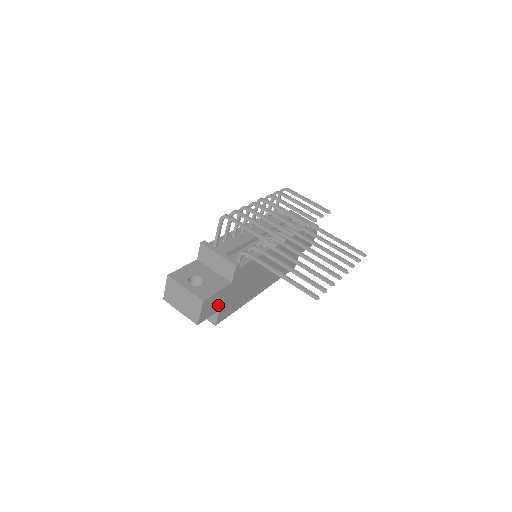
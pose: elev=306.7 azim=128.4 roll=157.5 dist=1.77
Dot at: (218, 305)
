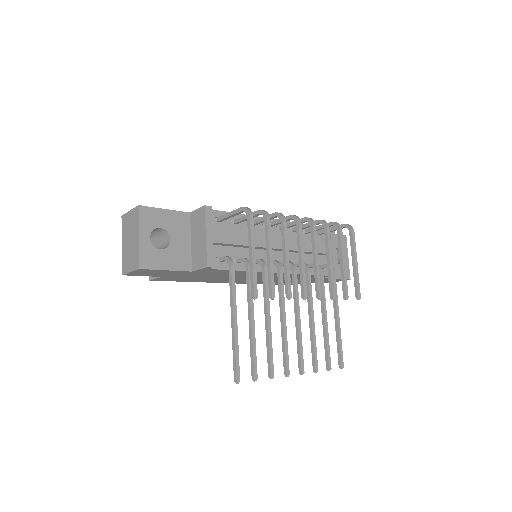
Dot at: (162, 274)
